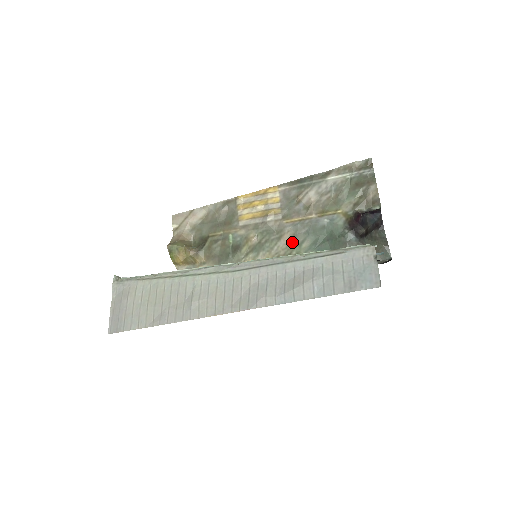
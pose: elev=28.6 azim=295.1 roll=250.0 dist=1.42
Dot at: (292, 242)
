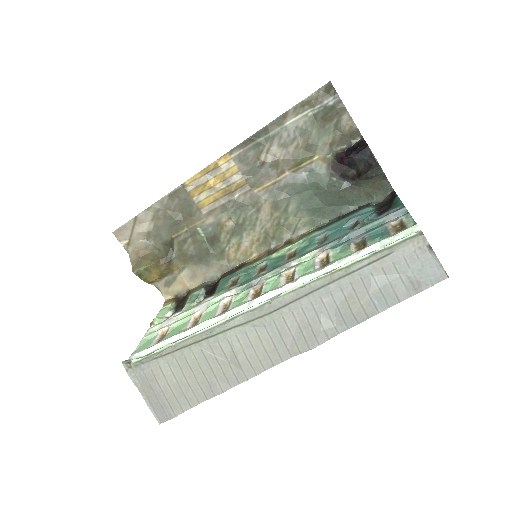
Dot at: (275, 211)
